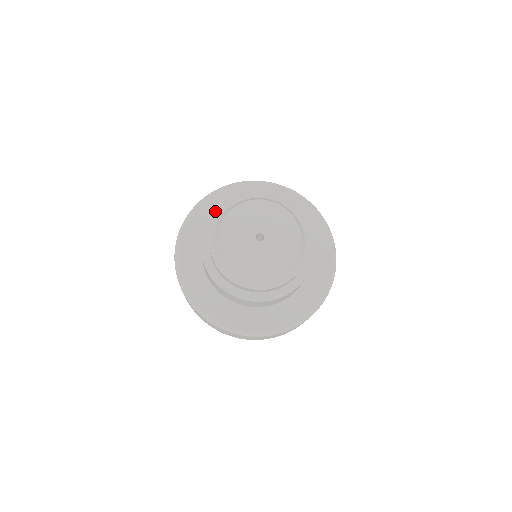
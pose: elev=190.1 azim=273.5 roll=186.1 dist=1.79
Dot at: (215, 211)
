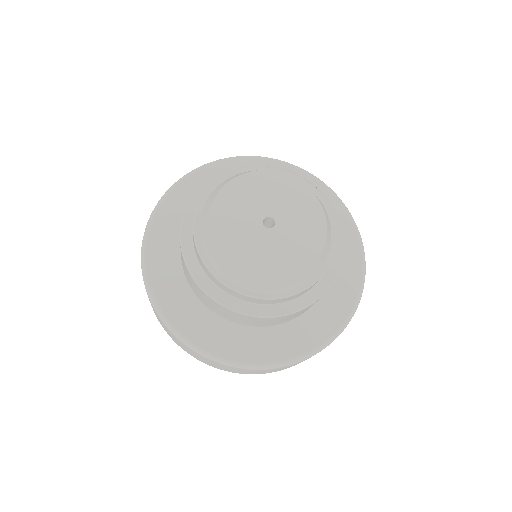
Dot at: (205, 185)
